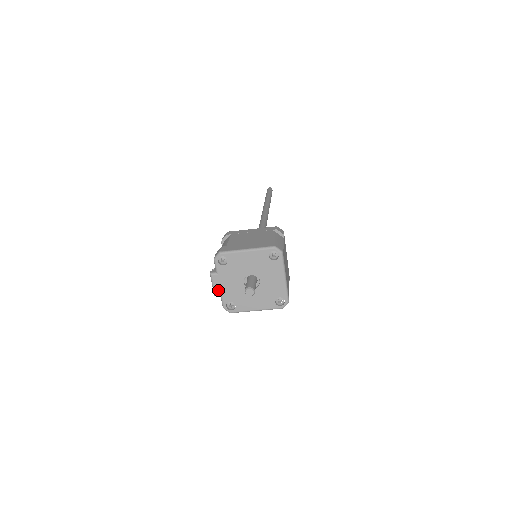
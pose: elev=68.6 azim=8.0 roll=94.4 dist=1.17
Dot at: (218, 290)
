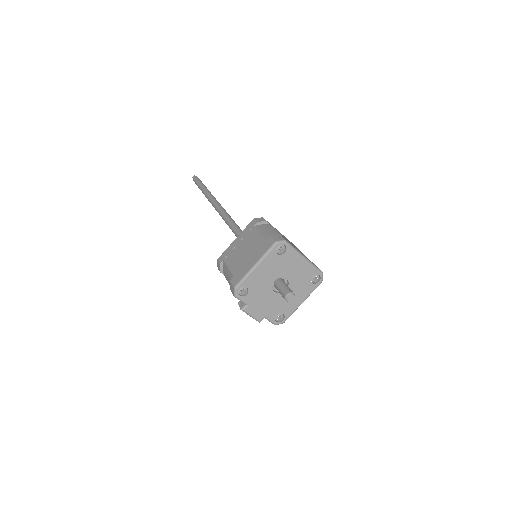
Dot at: (259, 316)
